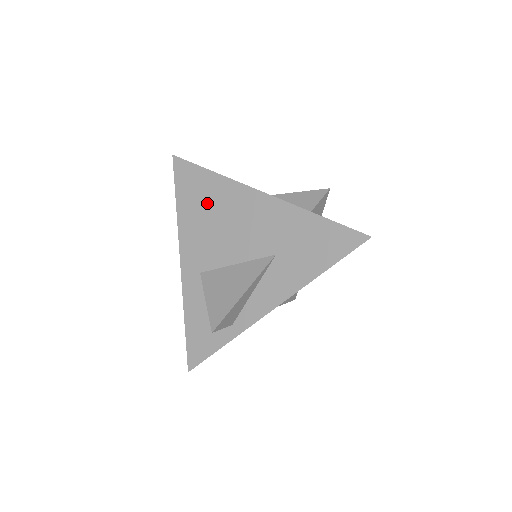
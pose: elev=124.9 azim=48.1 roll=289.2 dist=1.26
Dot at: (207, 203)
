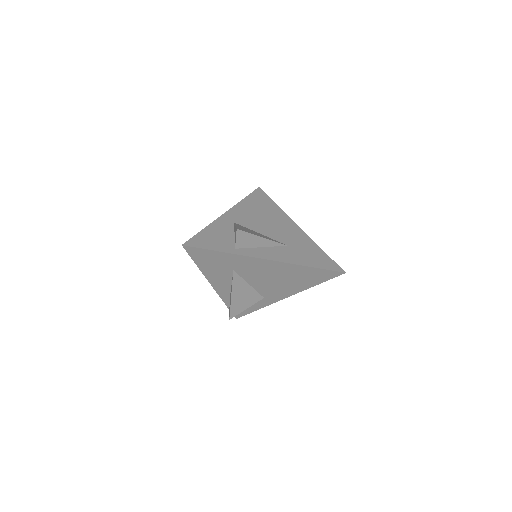
Dot at: (264, 209)
